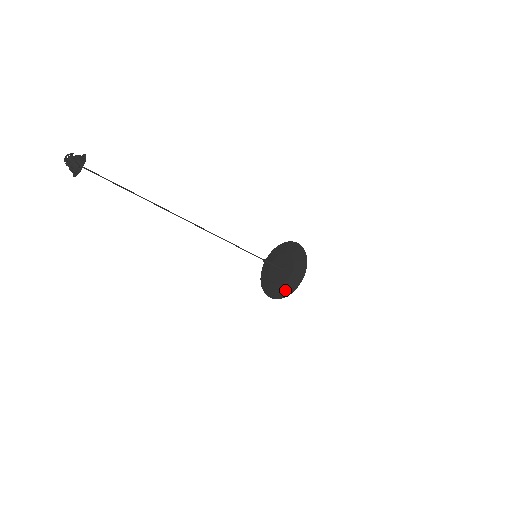
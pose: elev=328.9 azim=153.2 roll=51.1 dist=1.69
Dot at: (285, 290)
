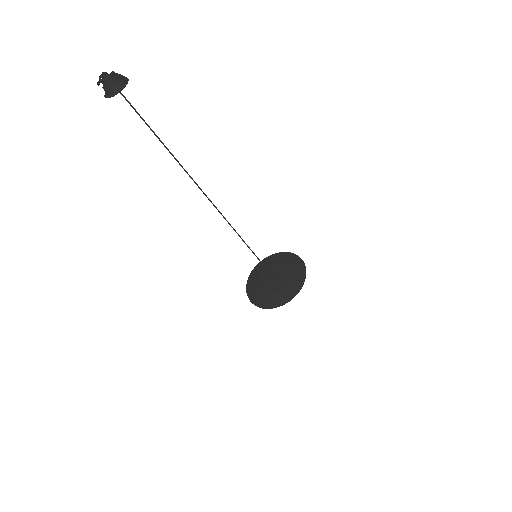
Dot at: (284, 297)
